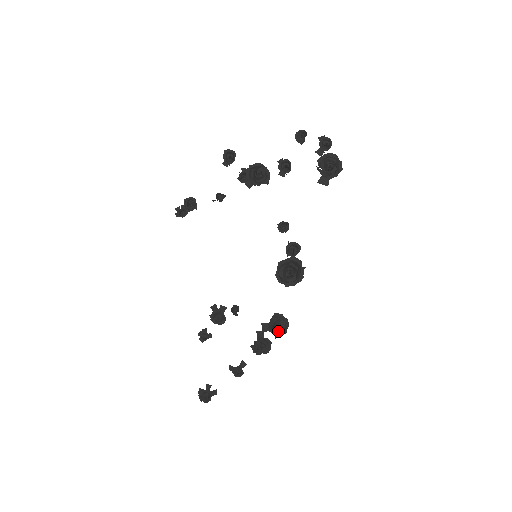
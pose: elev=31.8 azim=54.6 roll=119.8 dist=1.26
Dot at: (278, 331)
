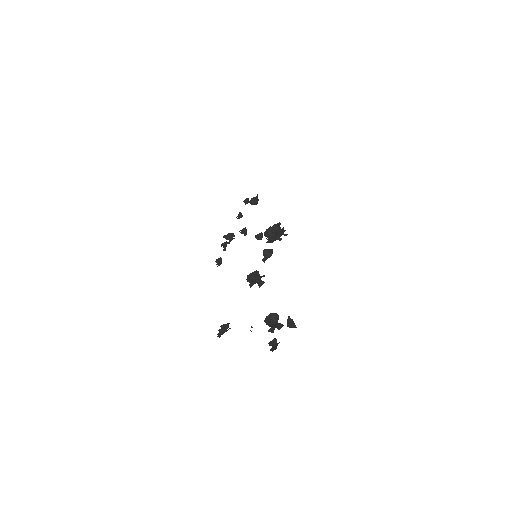
Dot at: occluded
